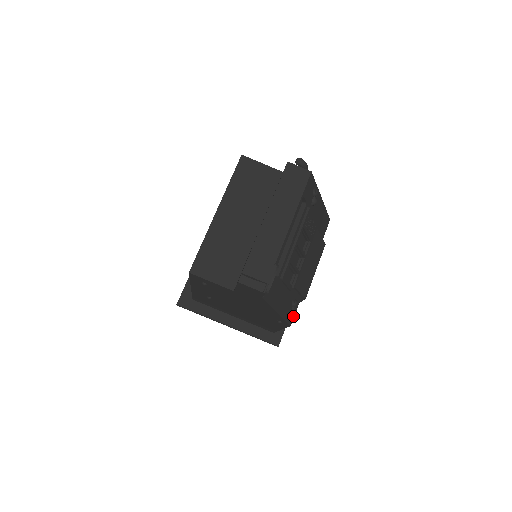
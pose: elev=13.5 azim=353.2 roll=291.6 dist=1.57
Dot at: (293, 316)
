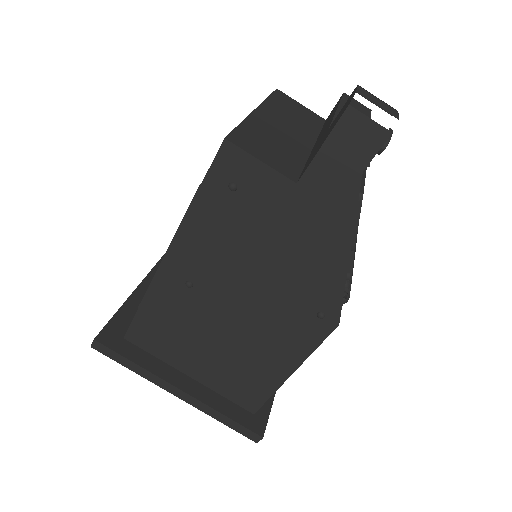
Dot at: occluded
